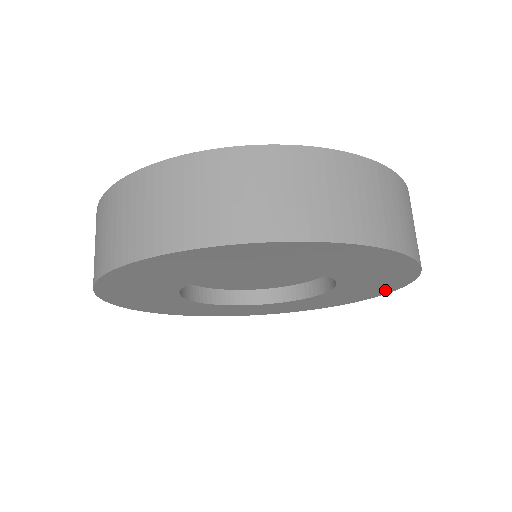
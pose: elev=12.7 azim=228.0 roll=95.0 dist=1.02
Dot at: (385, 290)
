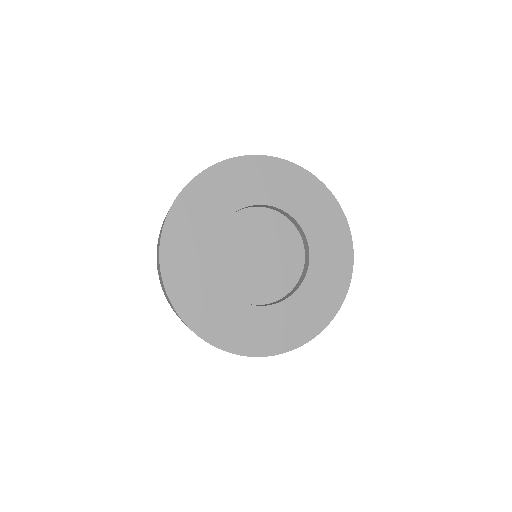
Dot at: (343, 233)
